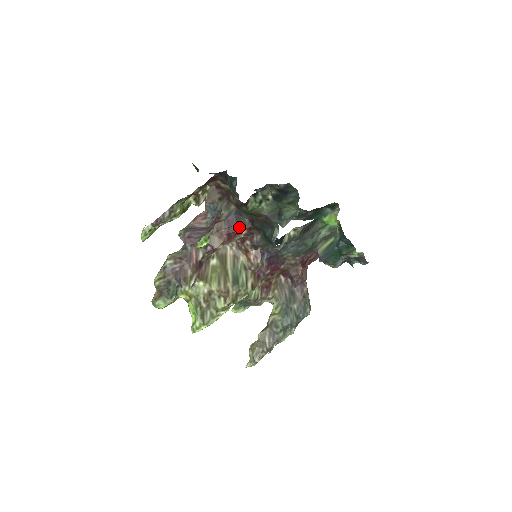
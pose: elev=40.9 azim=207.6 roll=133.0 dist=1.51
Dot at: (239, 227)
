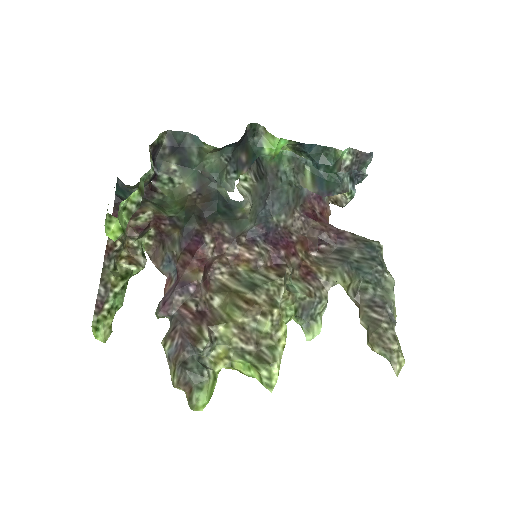
Dot at: (198, 240)
